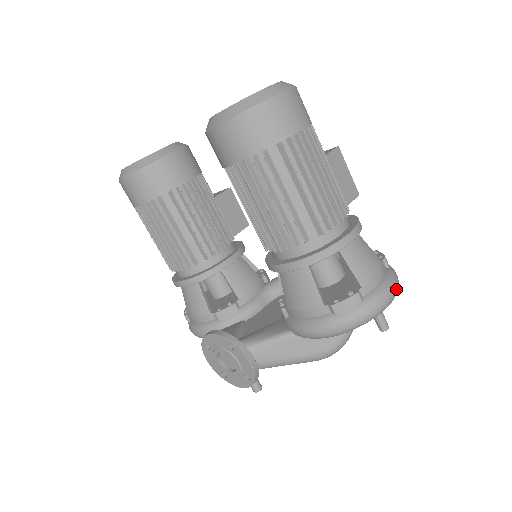
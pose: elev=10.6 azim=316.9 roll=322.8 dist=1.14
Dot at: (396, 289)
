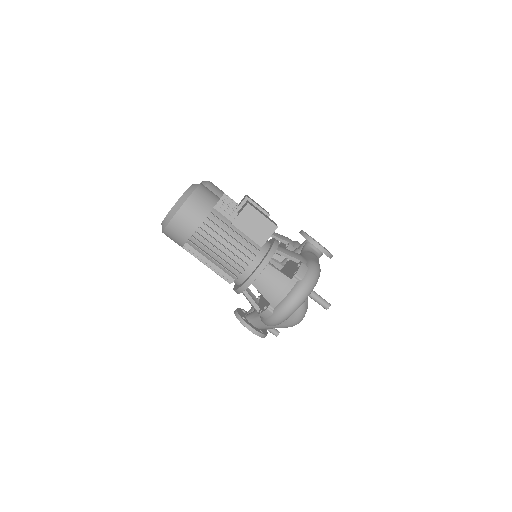
Dot at: (299, 299)
